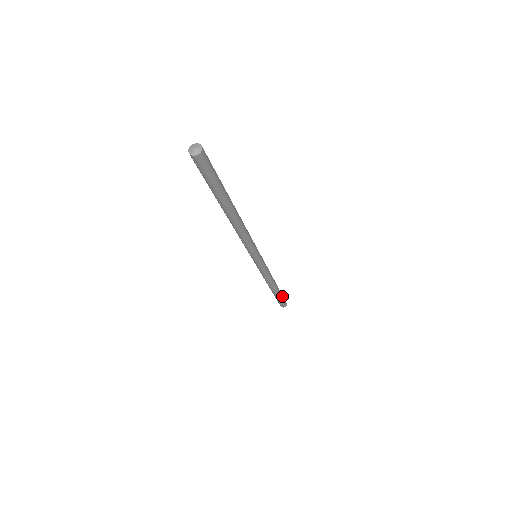
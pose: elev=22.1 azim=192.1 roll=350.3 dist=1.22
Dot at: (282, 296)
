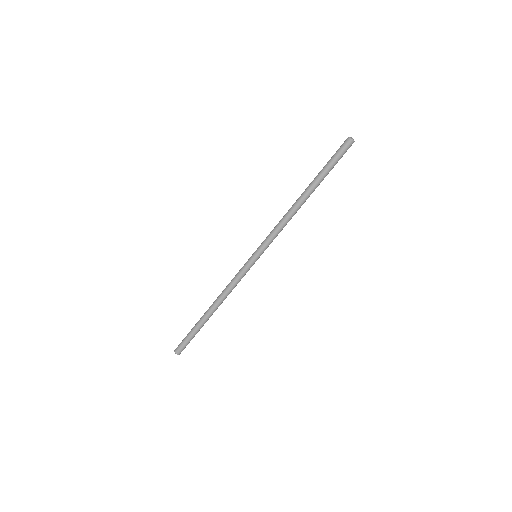
Dot at: occluded
